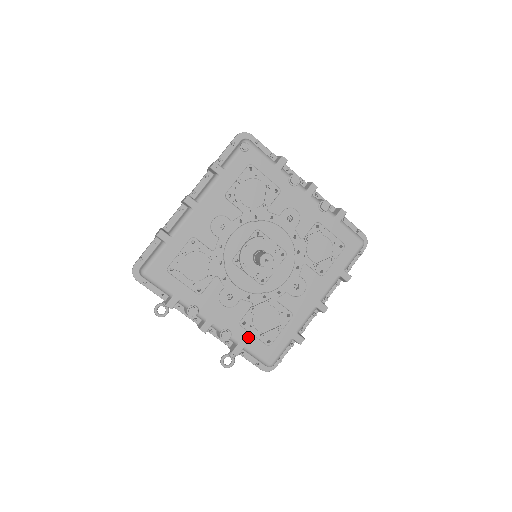
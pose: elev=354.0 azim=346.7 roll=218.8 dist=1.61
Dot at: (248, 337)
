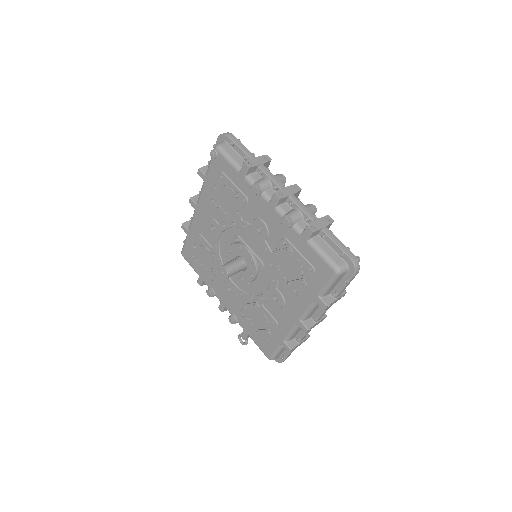
Dot at: (249, 328)
